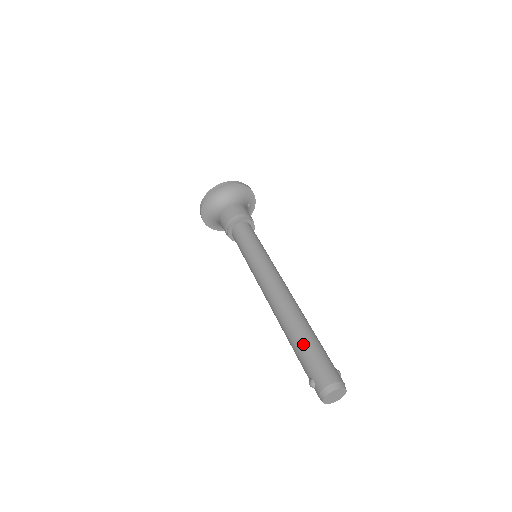
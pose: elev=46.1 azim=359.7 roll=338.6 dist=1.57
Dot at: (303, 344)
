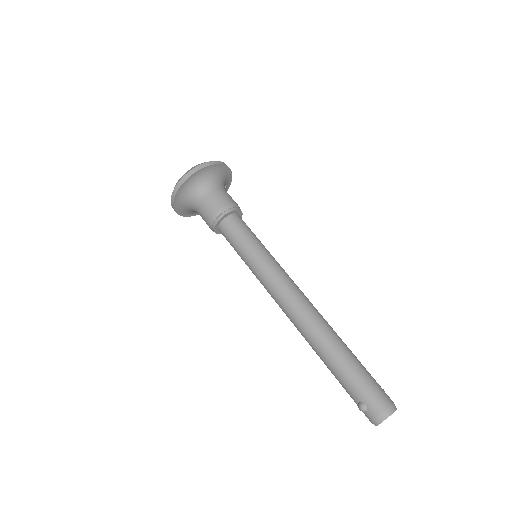
Dot at: (347, 365)
